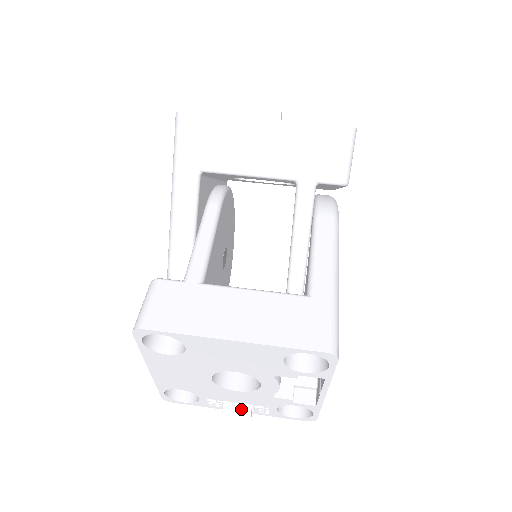
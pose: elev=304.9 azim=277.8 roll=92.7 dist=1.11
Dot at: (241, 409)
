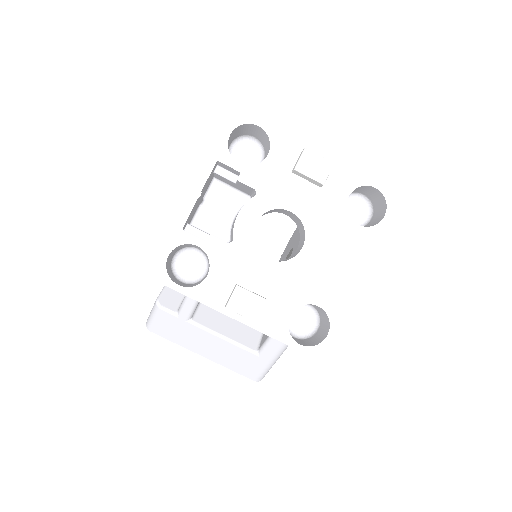
Dot at: occluded
